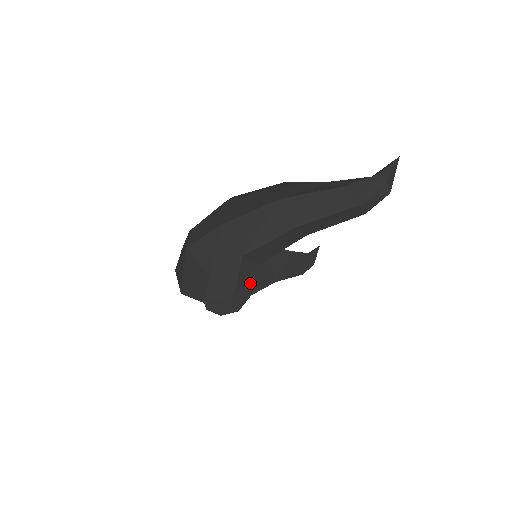
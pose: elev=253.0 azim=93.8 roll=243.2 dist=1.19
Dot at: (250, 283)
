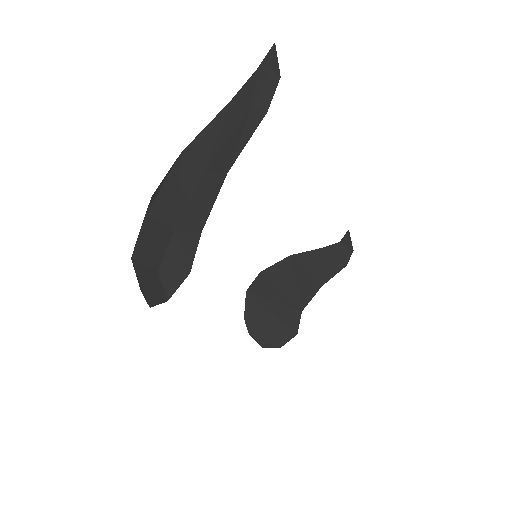
Dot at: (294, 300)
